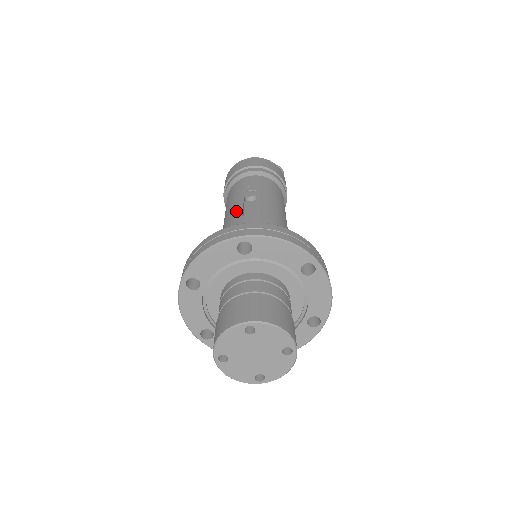
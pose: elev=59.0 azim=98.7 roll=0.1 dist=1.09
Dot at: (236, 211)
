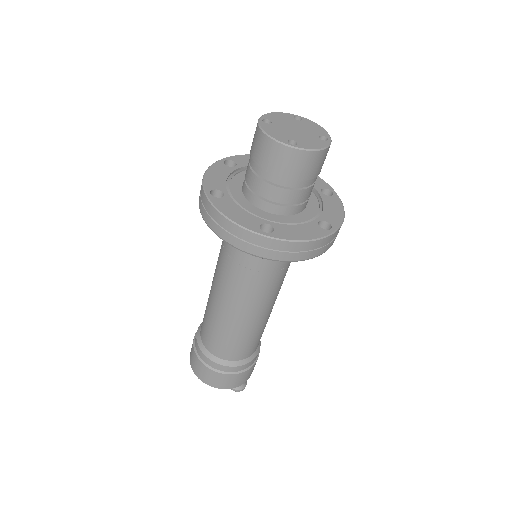
Dot at: occluded
